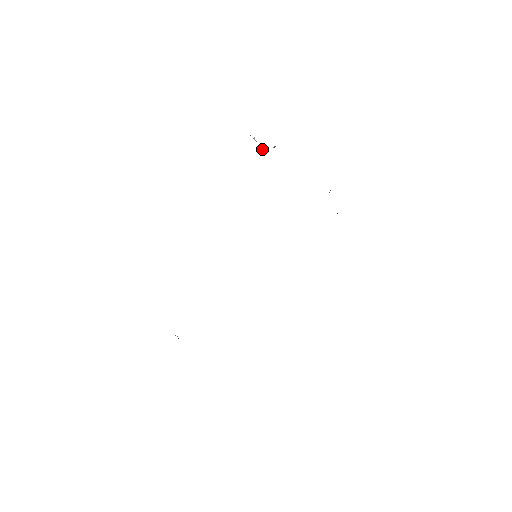
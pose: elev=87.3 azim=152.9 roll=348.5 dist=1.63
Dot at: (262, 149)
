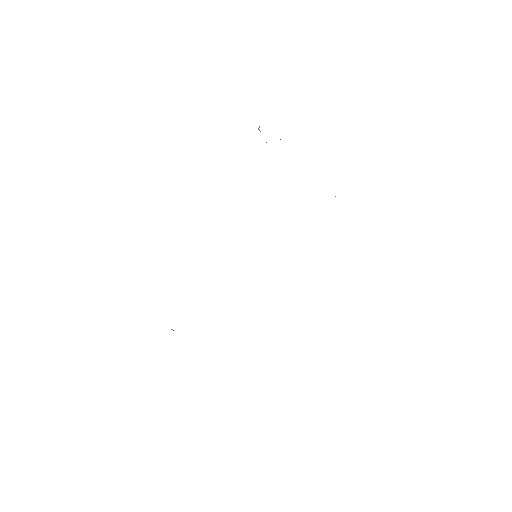
Dot at: occluded
